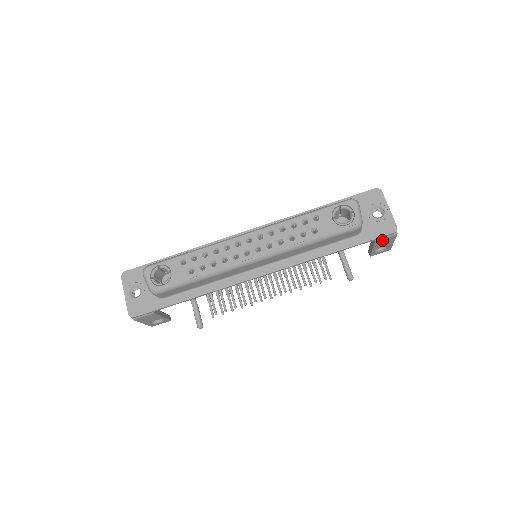
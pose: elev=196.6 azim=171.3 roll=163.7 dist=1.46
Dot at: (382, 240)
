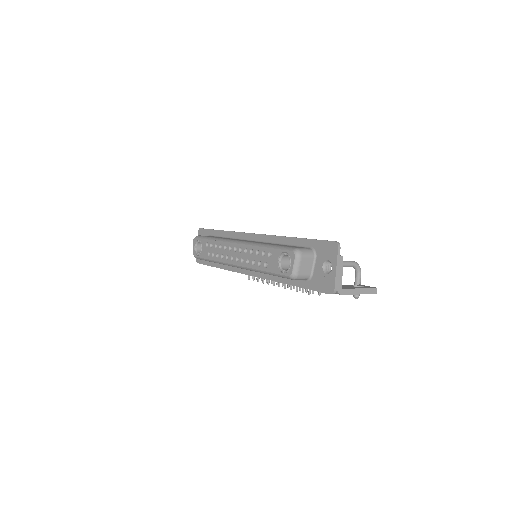
Dot at: occluded
